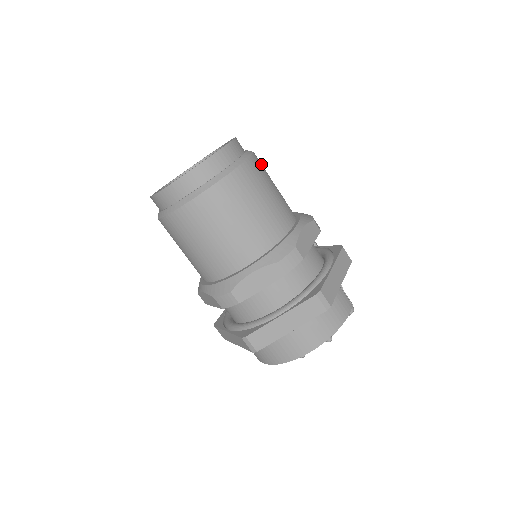
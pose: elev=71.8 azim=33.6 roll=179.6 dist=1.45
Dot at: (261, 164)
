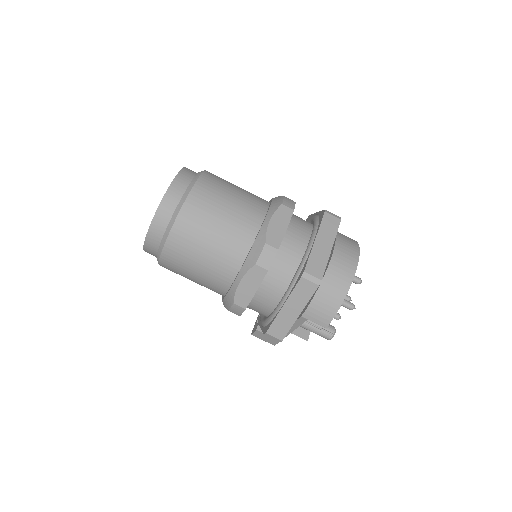
Dot at: occluded
